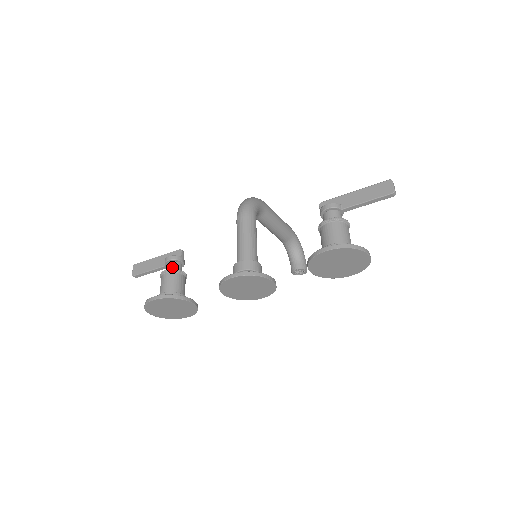
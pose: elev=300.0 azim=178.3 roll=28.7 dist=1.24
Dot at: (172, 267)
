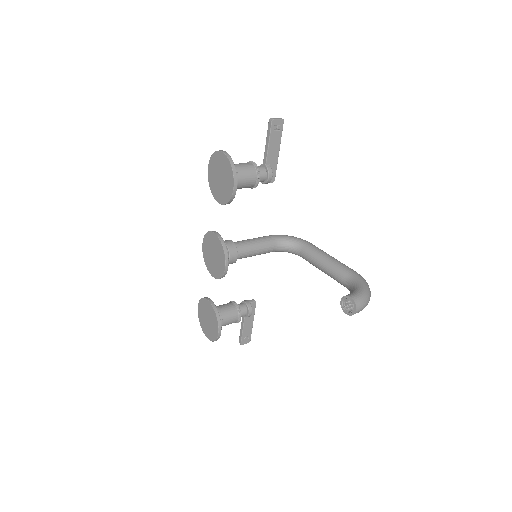
Dot at: occluded
